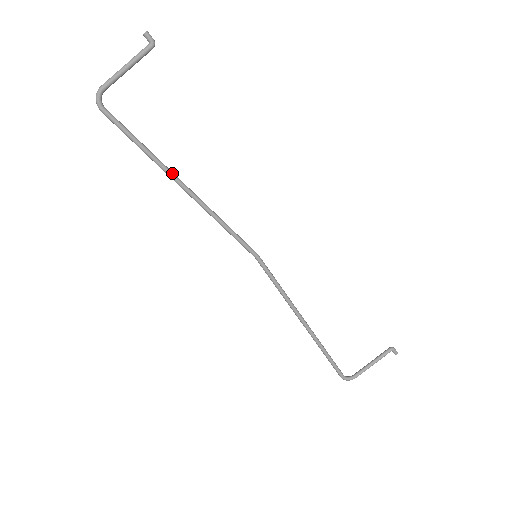
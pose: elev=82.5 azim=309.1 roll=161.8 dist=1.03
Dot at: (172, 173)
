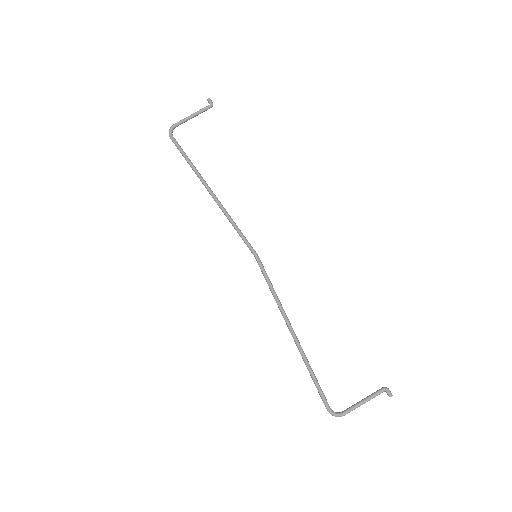
Dot at: (205, 181)
